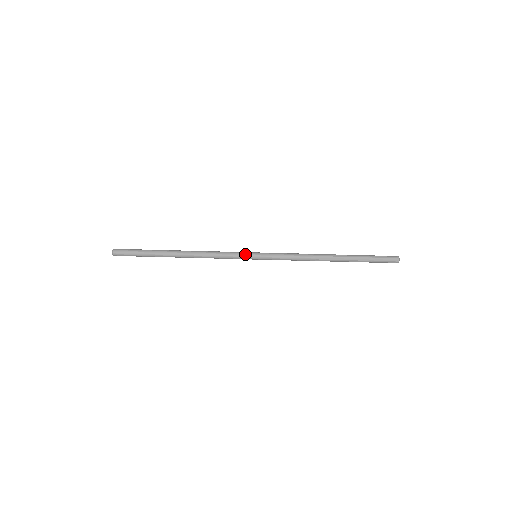
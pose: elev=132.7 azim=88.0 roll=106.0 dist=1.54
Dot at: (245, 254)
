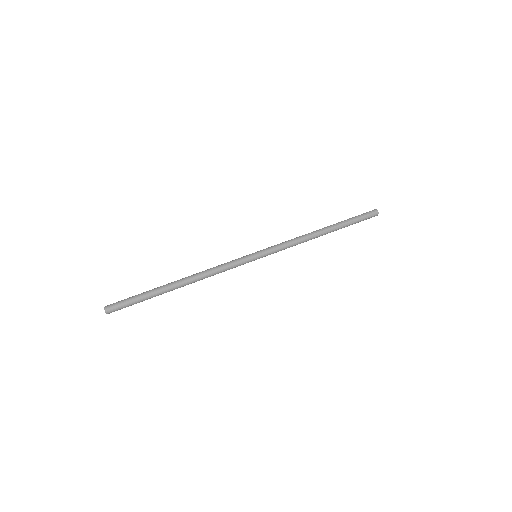
Dot at: (245, 256)
